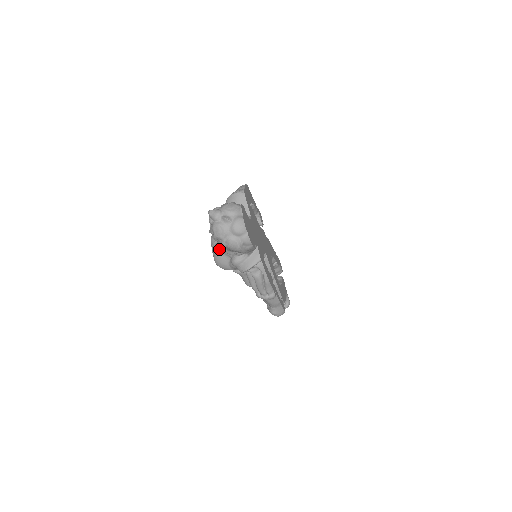
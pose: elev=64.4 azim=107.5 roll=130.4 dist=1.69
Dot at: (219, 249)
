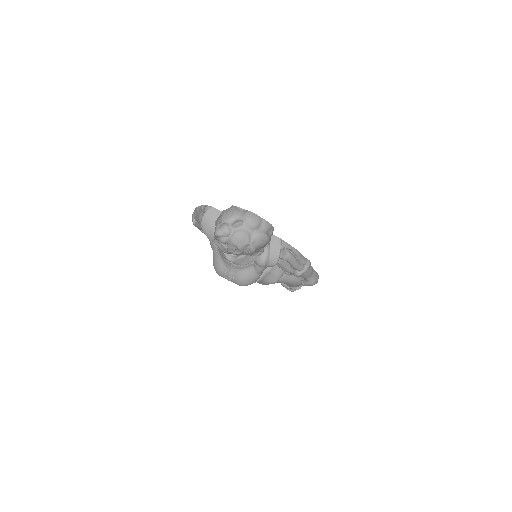
Dot at: (236, 270)
